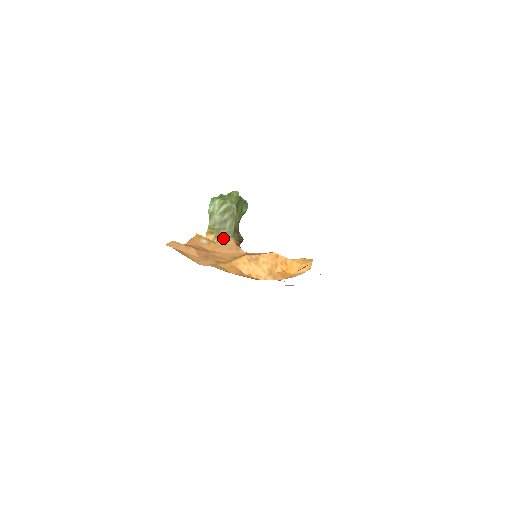
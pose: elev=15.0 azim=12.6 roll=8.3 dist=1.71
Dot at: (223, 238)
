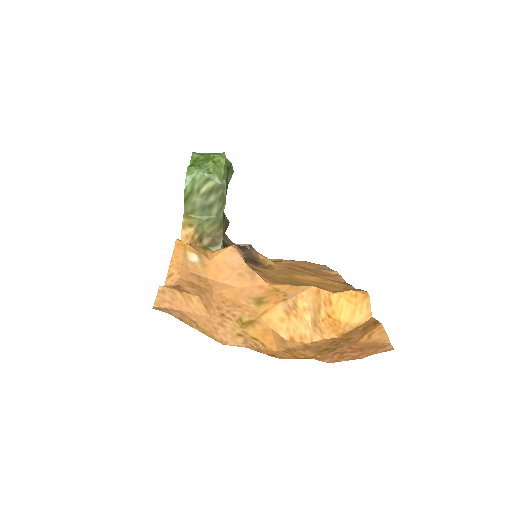
Dot at: (206, 230)
